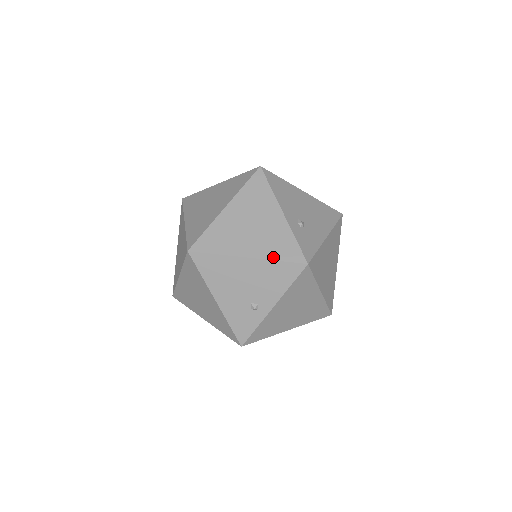
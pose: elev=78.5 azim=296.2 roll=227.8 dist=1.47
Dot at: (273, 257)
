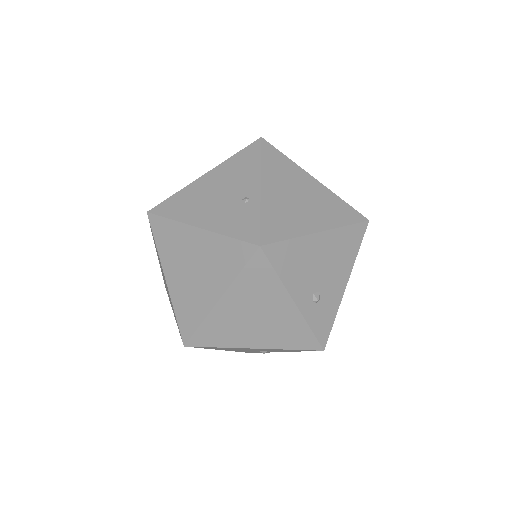
Dot at: (284, 347)
